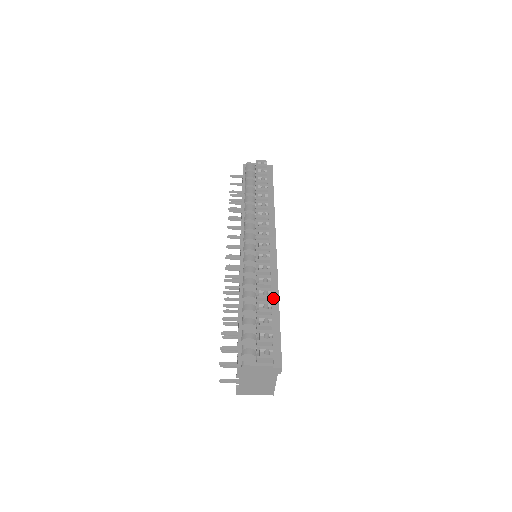
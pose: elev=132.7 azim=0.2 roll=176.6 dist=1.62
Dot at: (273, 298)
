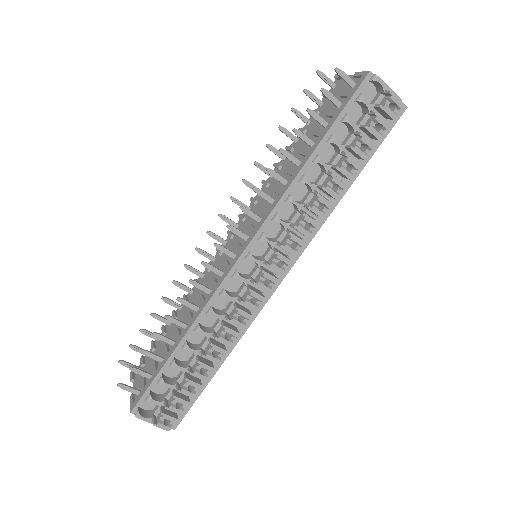
Dot at: occluded
